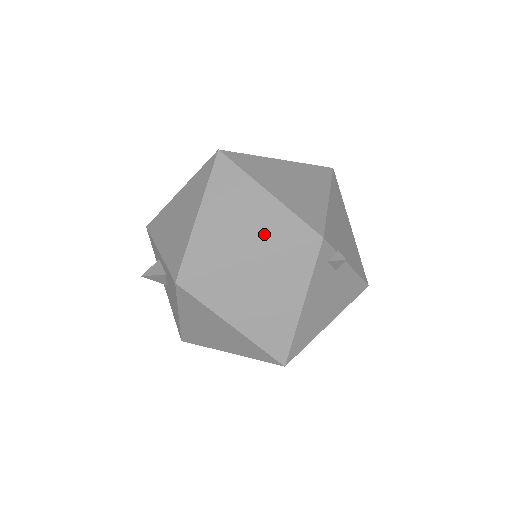
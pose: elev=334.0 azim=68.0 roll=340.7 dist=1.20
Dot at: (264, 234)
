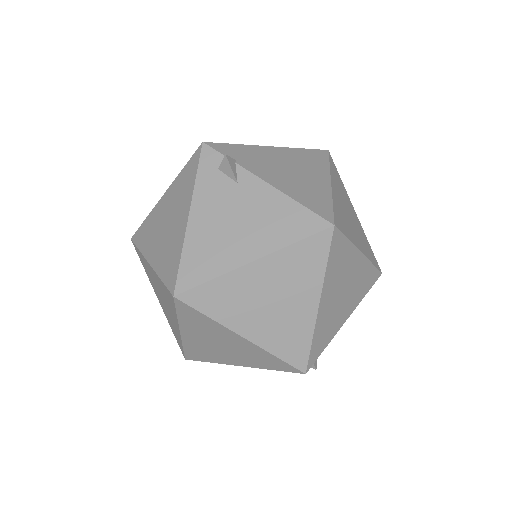
Dot at: occluded
